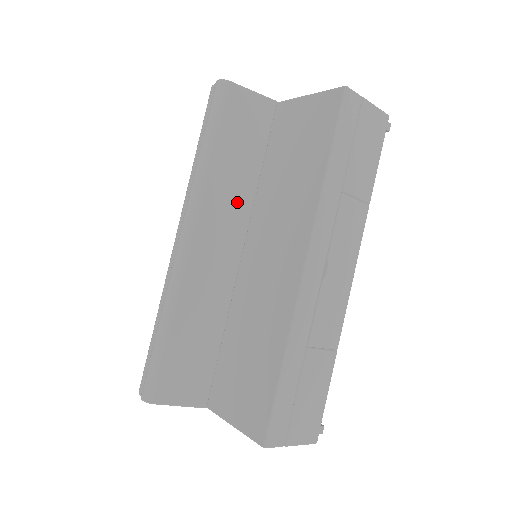
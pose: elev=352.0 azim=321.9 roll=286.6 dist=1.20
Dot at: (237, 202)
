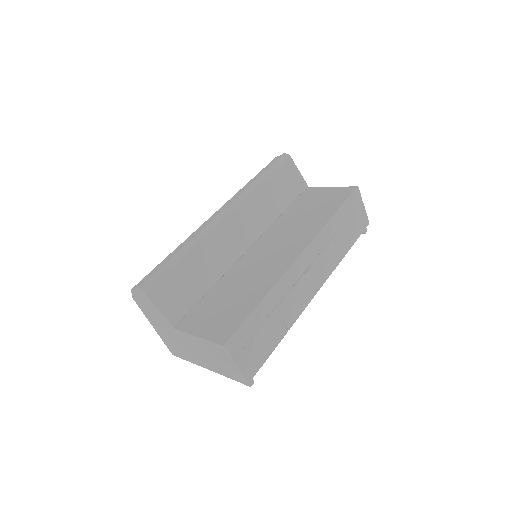
Dot at: (262, 217)
